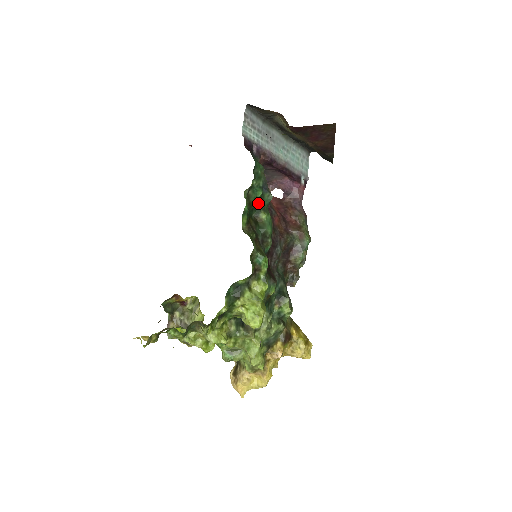
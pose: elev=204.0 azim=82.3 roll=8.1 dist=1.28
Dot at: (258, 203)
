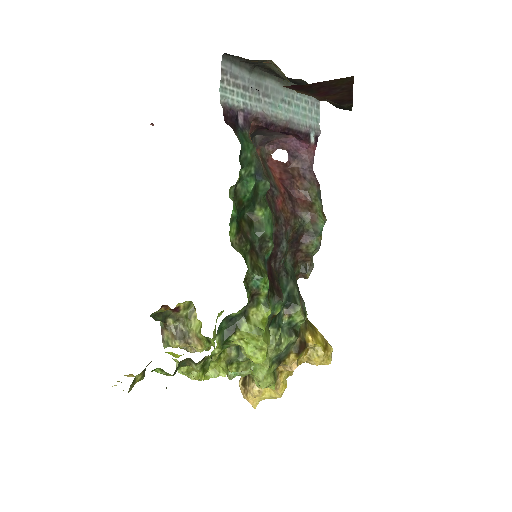
Dot at: (251, 197)
